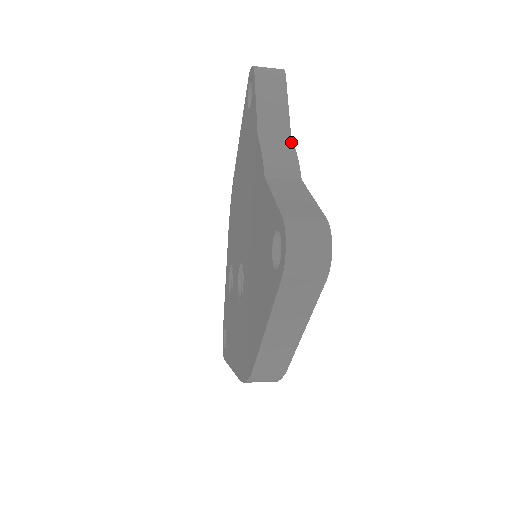
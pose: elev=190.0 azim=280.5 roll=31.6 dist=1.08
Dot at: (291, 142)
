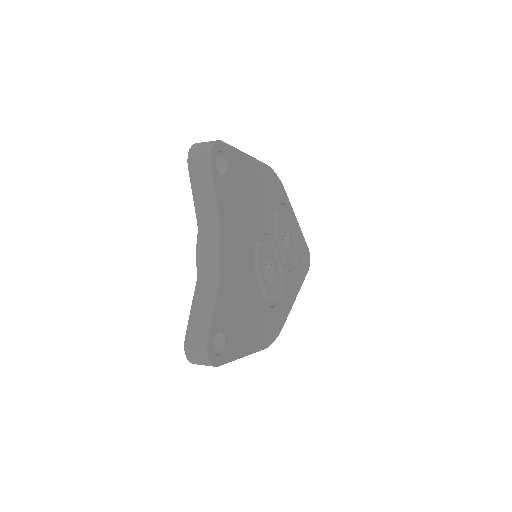
Dot at: (219, 233)
